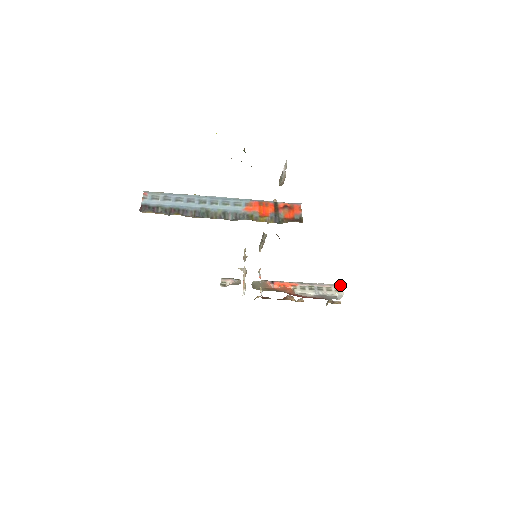
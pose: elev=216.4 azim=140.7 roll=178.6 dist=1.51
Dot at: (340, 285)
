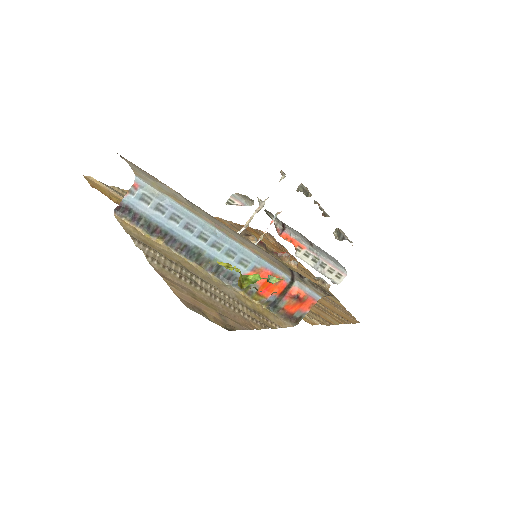
Dot at: (346, 273)
